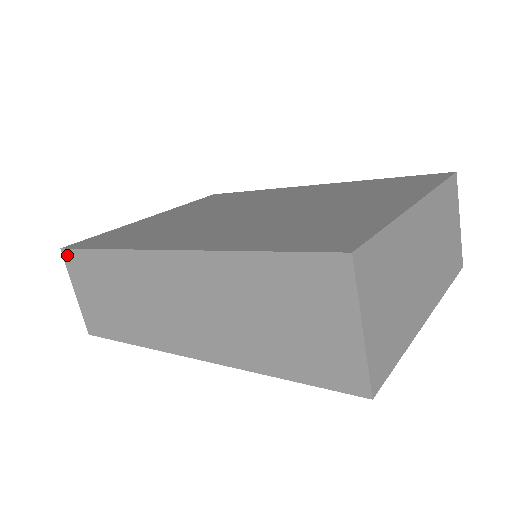
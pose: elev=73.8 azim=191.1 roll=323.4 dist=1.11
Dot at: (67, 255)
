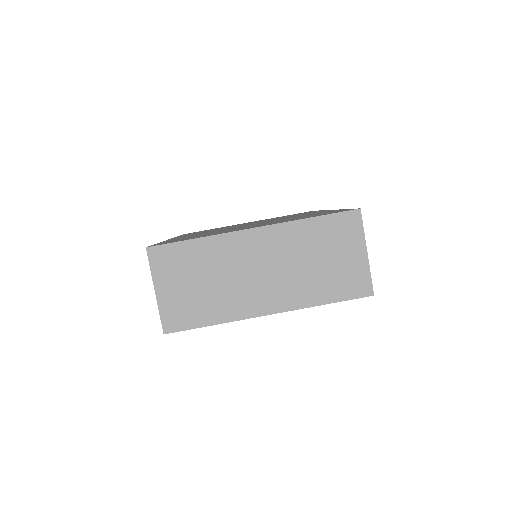
Dot at: occluded
